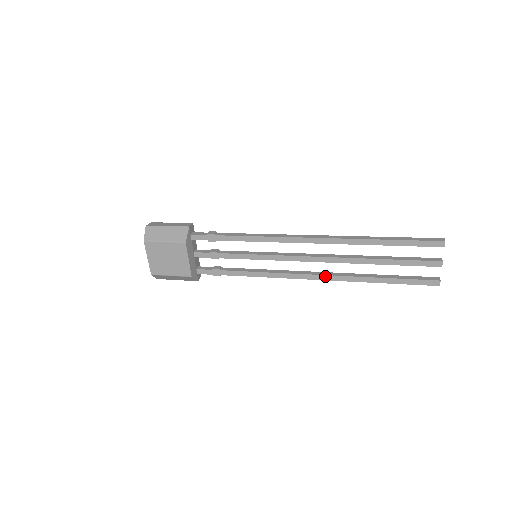
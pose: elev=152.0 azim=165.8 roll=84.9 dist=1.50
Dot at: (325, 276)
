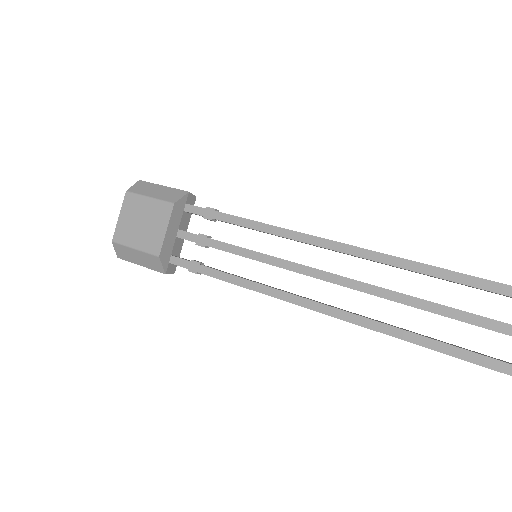
Dot at: (344, 312)
